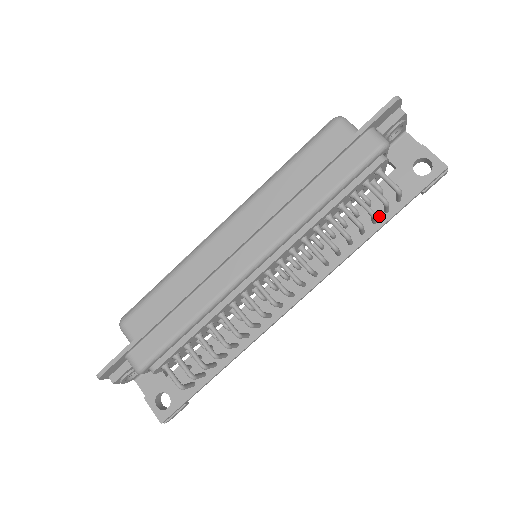
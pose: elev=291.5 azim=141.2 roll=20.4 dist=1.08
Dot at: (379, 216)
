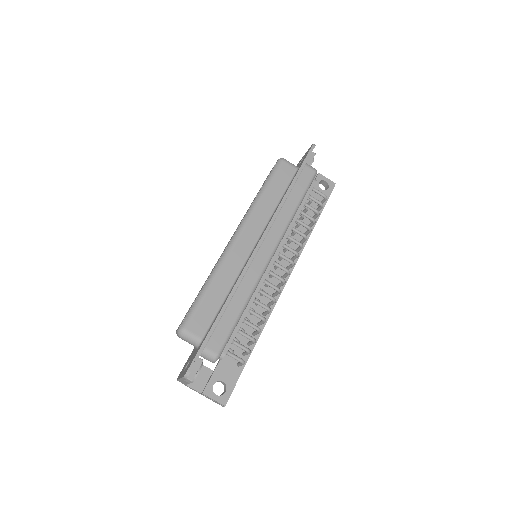
Dot at: occluded
